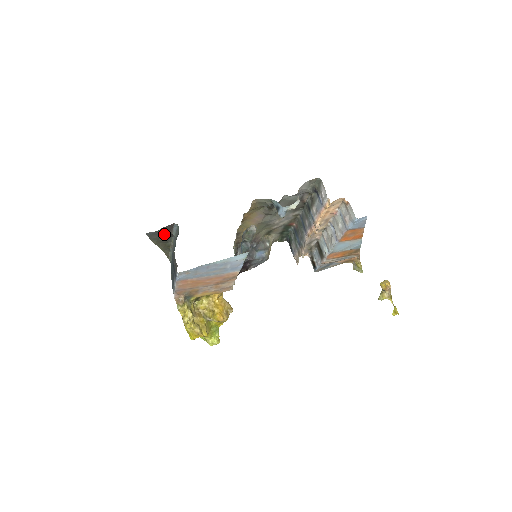
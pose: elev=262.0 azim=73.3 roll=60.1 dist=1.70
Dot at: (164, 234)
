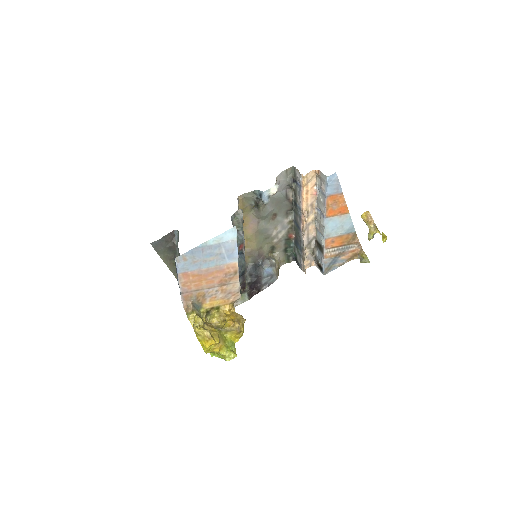
Dot at: (168, 245)
